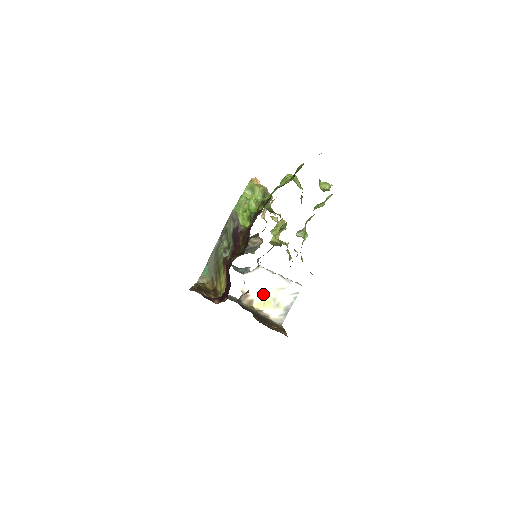
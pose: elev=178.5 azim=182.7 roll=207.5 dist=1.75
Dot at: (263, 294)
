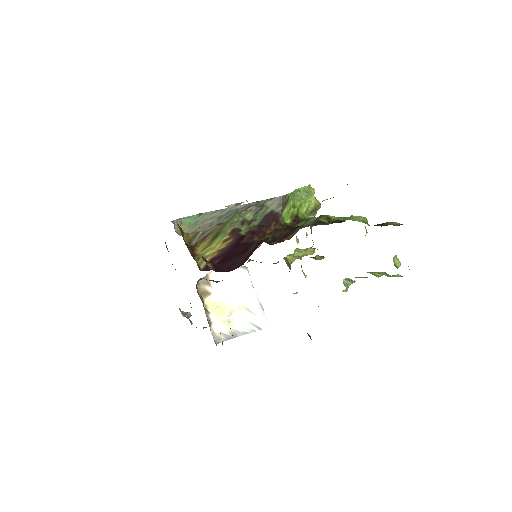
Dot at: (225, 297)
